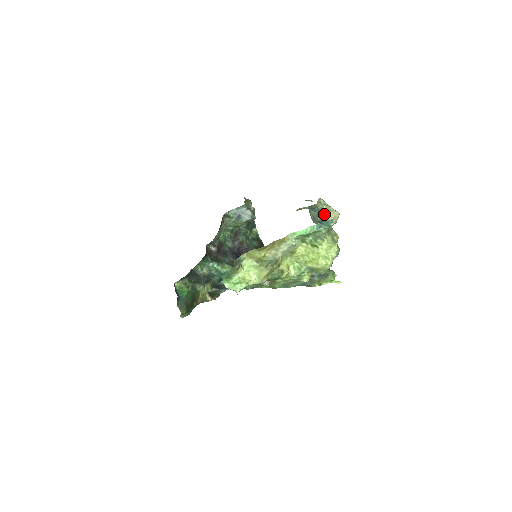
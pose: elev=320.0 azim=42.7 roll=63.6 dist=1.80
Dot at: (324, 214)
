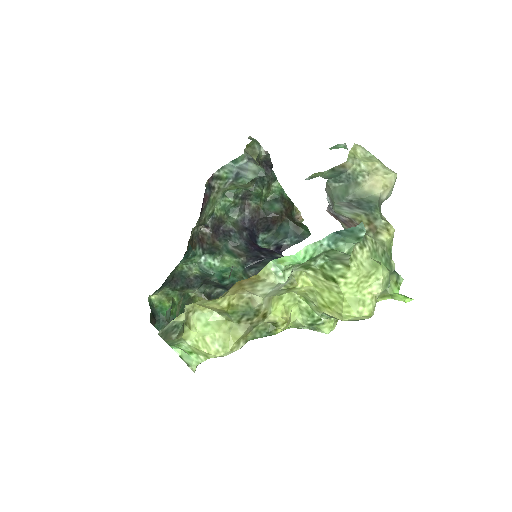
Dot at: (361, 183)
